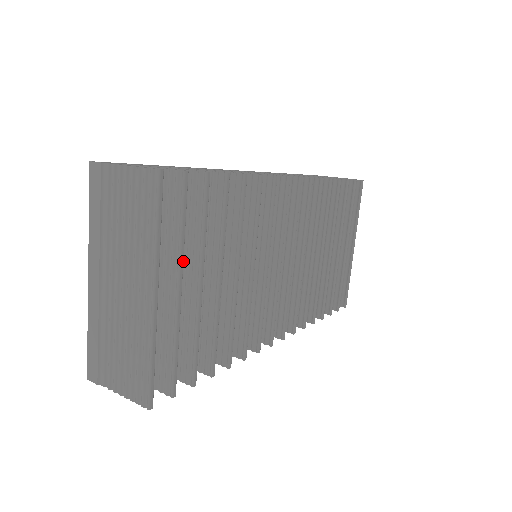
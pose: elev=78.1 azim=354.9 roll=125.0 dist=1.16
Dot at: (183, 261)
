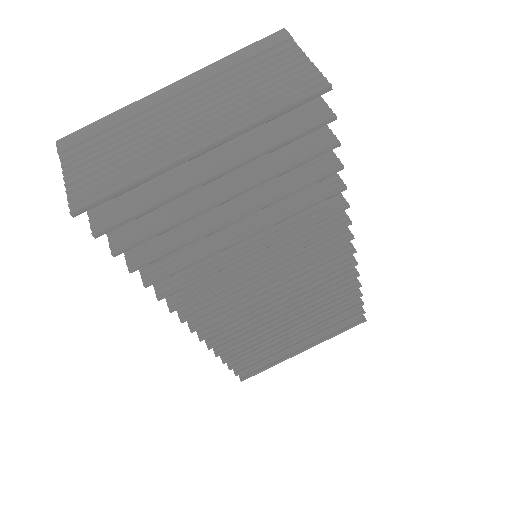
Dot at: (237, 171)
